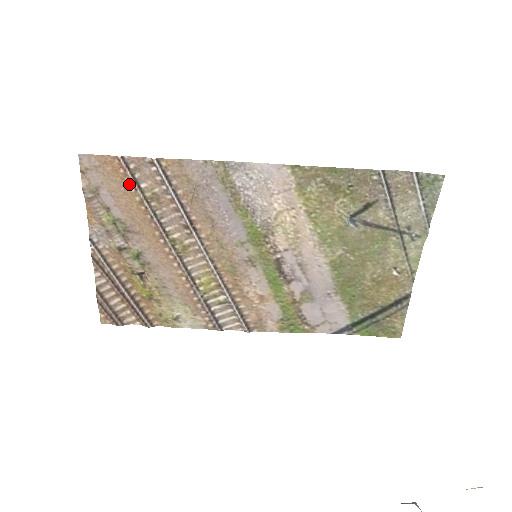
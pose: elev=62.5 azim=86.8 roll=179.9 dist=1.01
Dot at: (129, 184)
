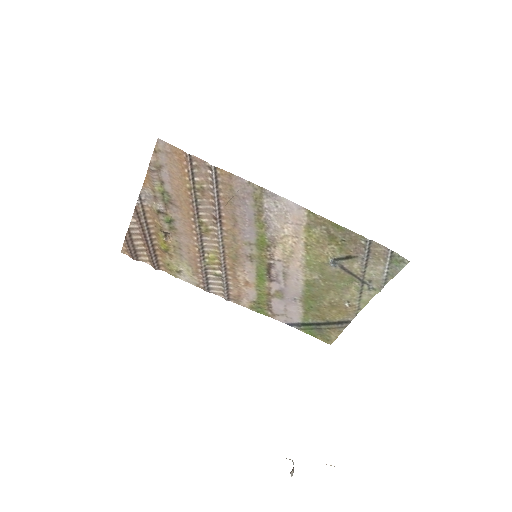
Dot at: (186, 174)
